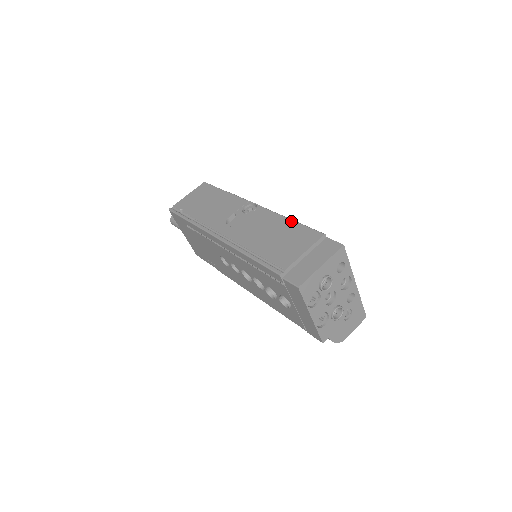
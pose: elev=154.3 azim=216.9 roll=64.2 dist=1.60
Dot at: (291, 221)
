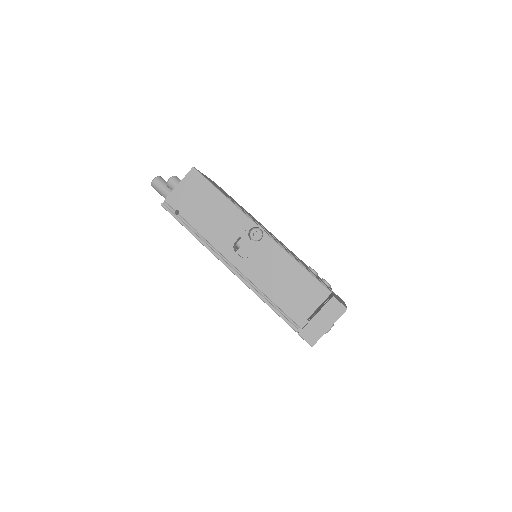
Dot at: (300, 267)
